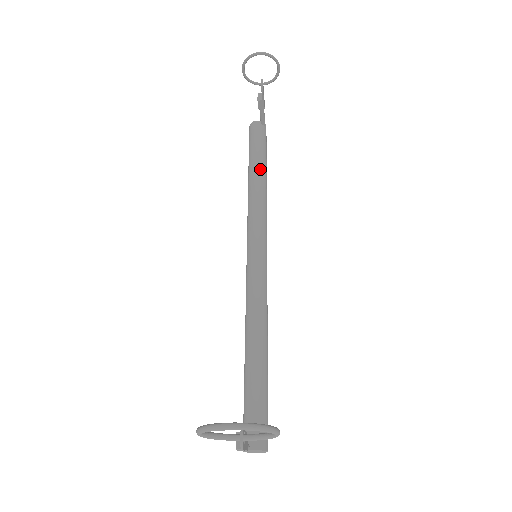
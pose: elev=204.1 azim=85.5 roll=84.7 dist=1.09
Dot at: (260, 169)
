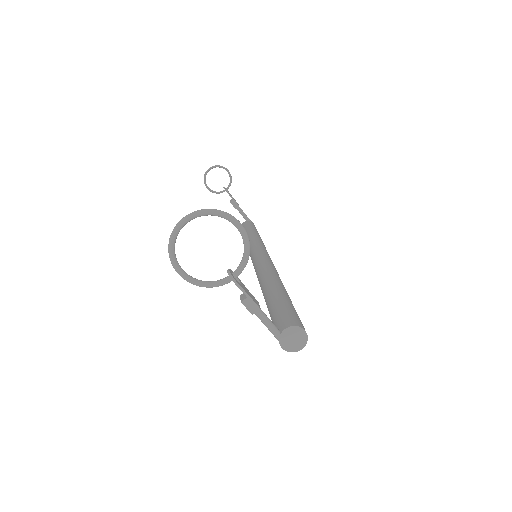
Dot at: (251, 232)
